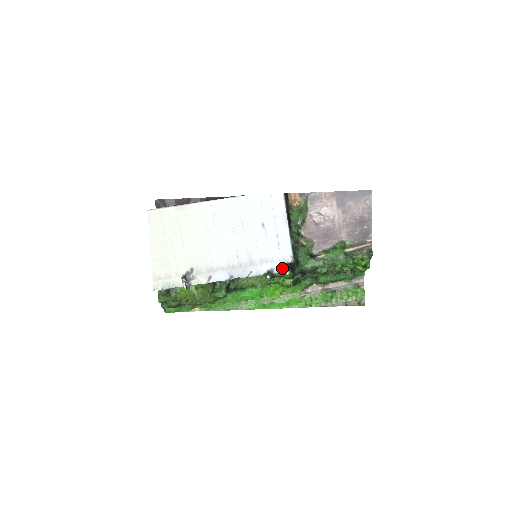
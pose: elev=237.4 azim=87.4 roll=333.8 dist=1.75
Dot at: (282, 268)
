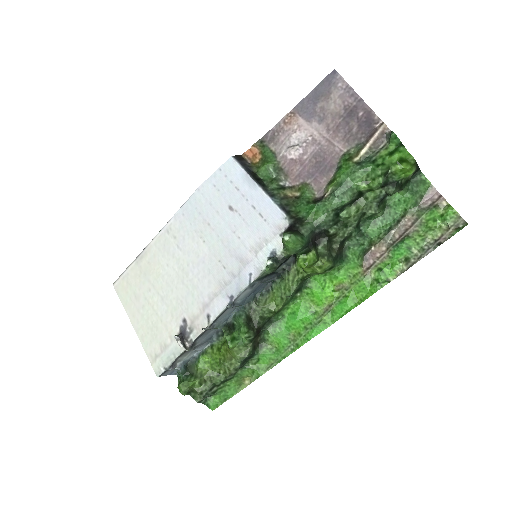
Dot at: occluded
